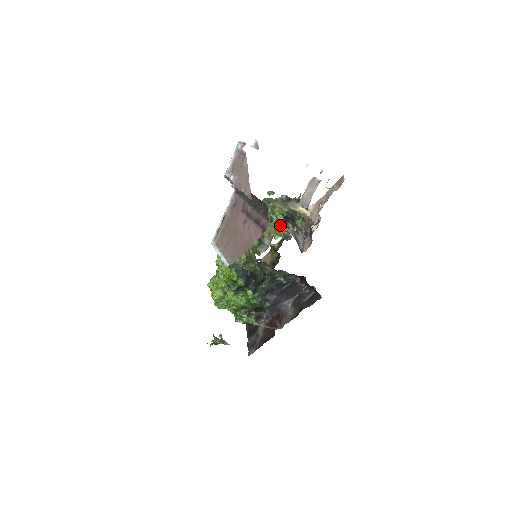
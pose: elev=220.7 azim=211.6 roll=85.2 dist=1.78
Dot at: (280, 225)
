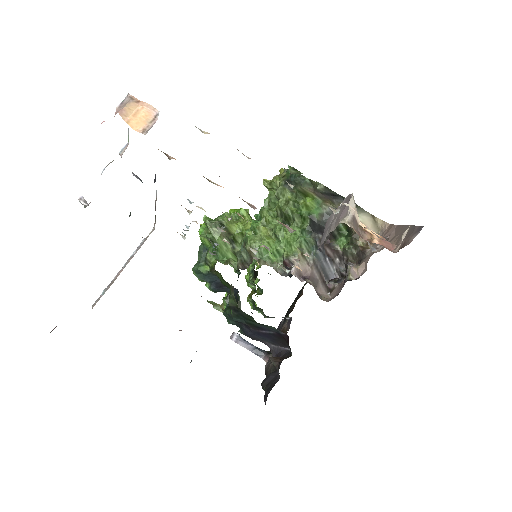
Dot at: (288, 238)
